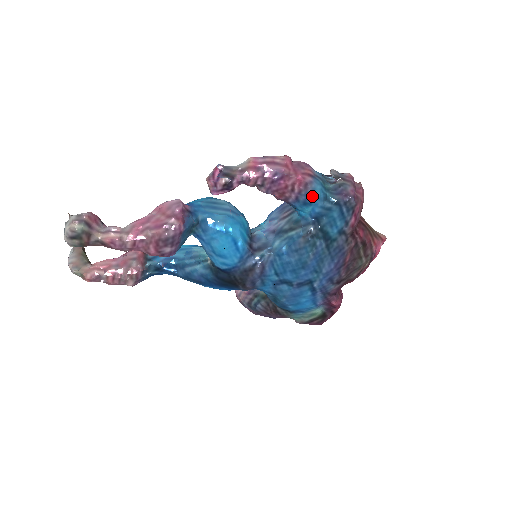
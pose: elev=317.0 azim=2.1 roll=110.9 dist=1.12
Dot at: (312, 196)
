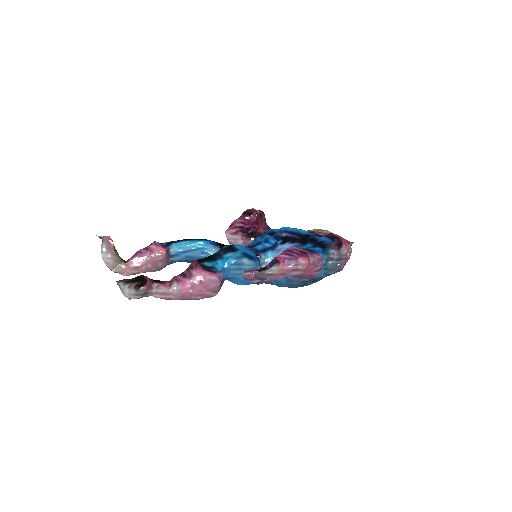
Dot at: occluded
